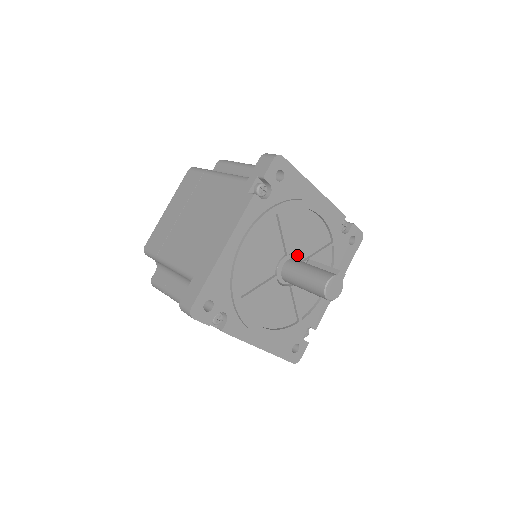
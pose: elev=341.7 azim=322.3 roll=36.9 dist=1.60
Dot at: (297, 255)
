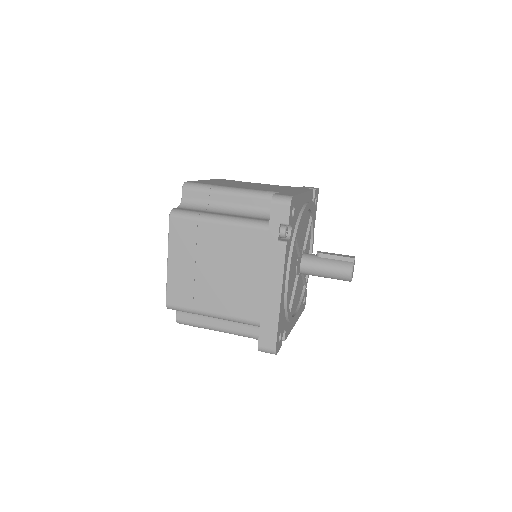
Dot at: occluded
